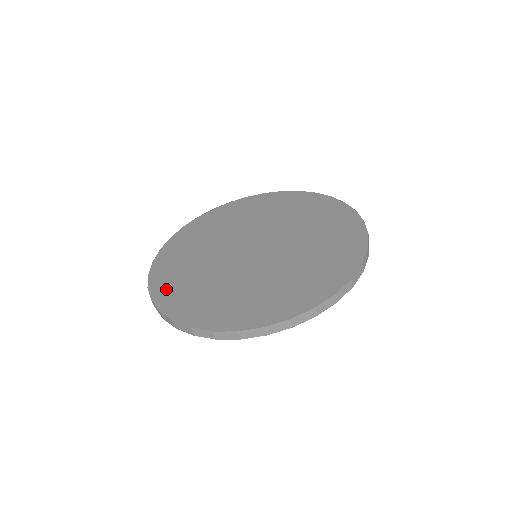
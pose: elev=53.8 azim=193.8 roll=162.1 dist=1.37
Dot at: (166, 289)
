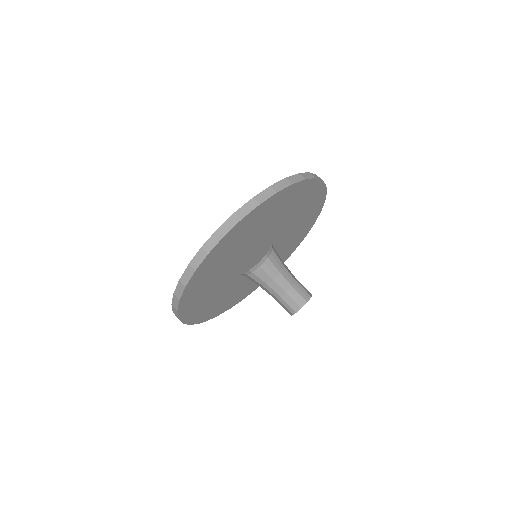
Dot at: occluded
